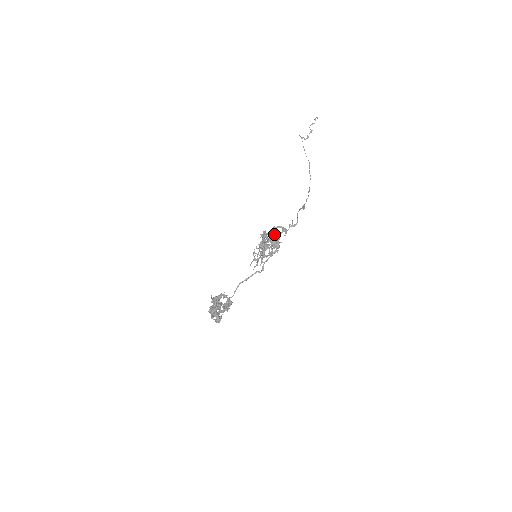
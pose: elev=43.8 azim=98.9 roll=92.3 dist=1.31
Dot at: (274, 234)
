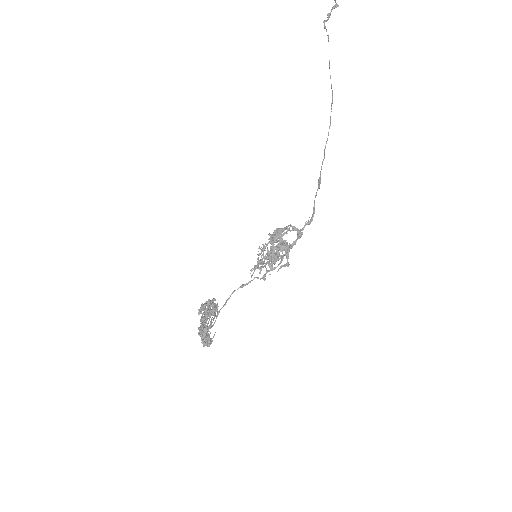
Dot at: (283, 231)
